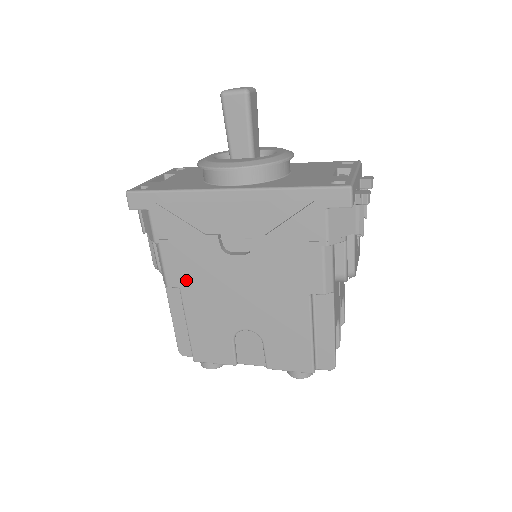
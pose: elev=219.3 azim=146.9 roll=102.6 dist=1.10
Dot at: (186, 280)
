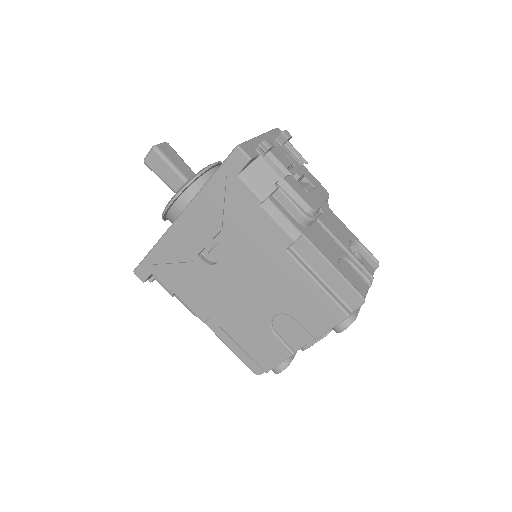
Dot at: (209, 307)
